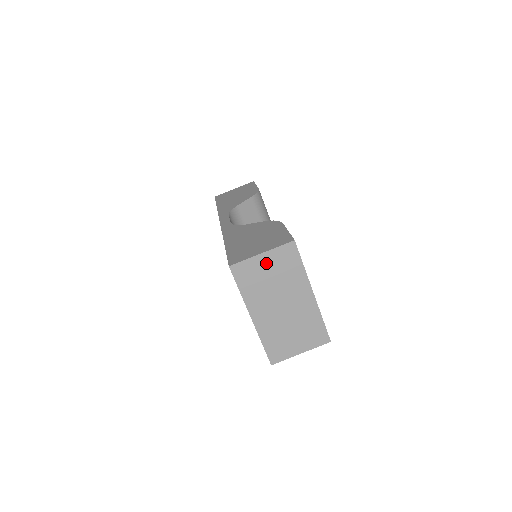
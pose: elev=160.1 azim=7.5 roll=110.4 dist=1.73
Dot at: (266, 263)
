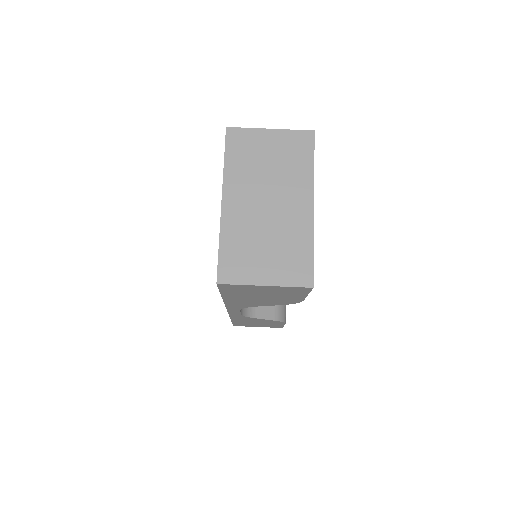
Dot at: (270, 142)
